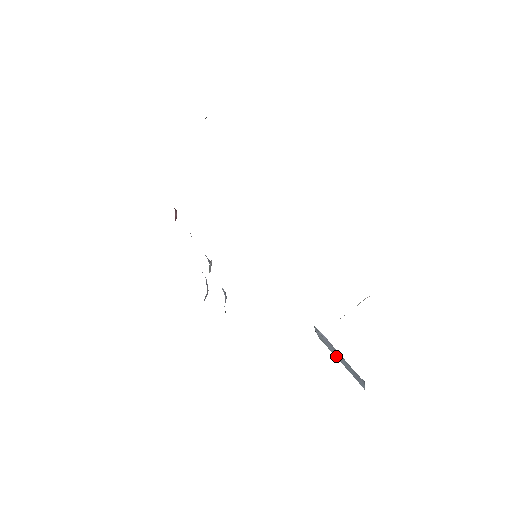
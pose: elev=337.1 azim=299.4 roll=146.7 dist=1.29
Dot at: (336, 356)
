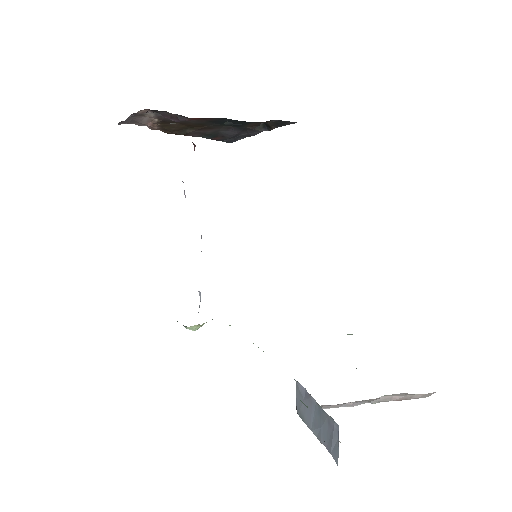
Dot at: (311, 425)
